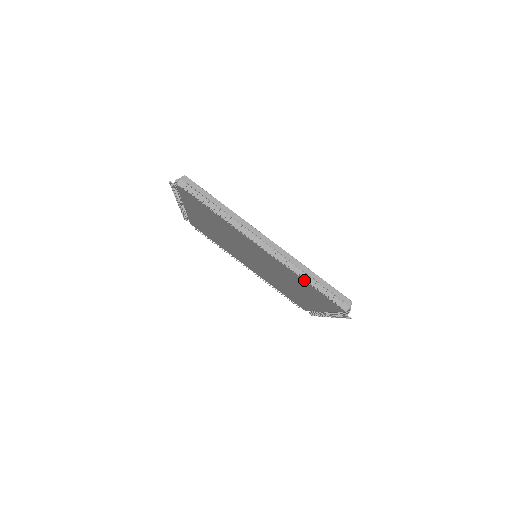
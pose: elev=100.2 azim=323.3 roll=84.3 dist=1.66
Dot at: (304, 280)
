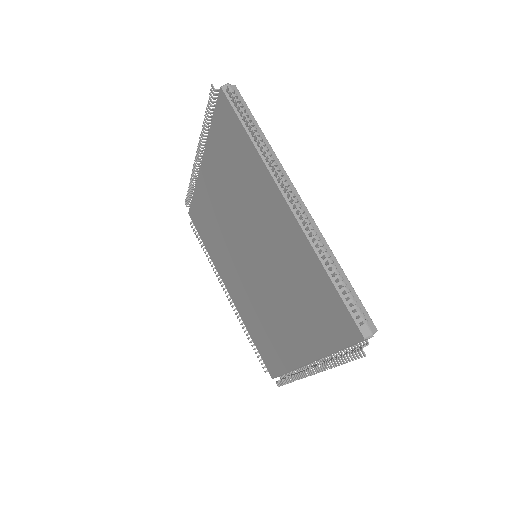
Dot at: (325, 269)
